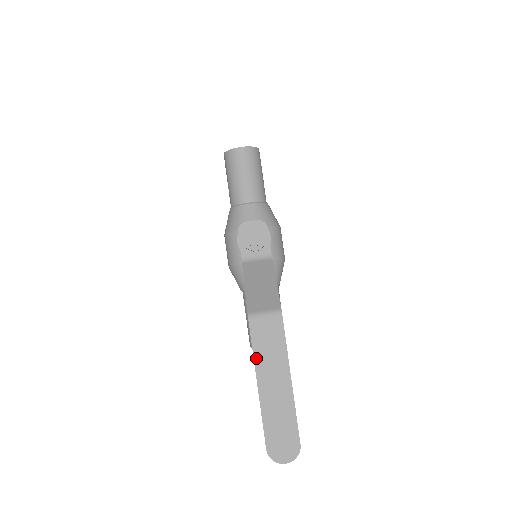
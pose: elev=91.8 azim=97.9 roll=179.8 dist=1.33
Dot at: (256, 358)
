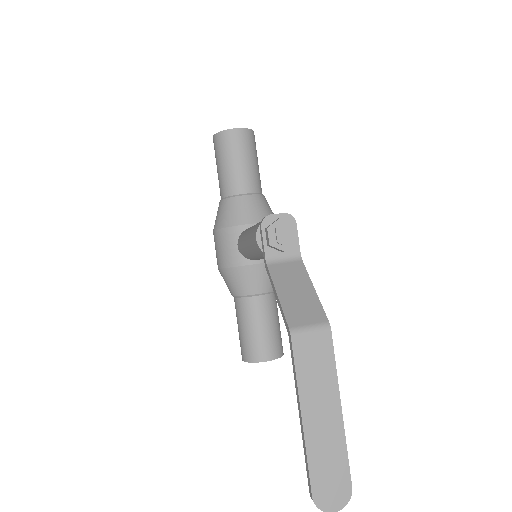
Dot at: (300, 384)
